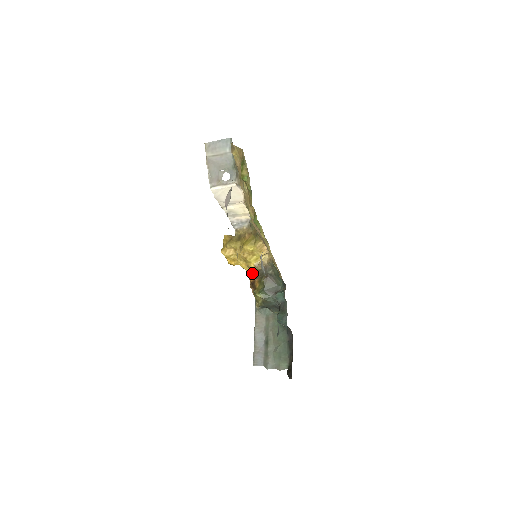
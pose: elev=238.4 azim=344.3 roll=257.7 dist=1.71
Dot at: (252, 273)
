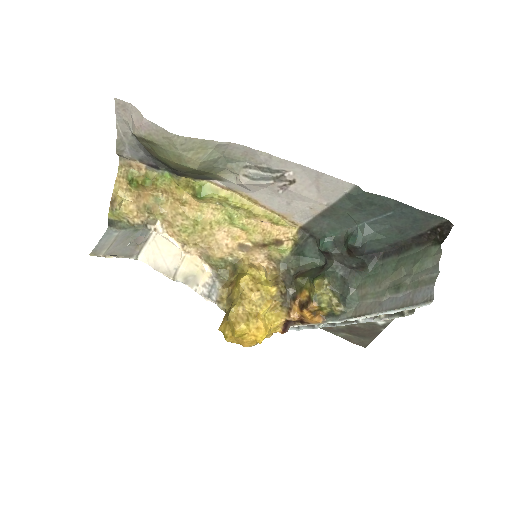
Dot at: (288, 308)
